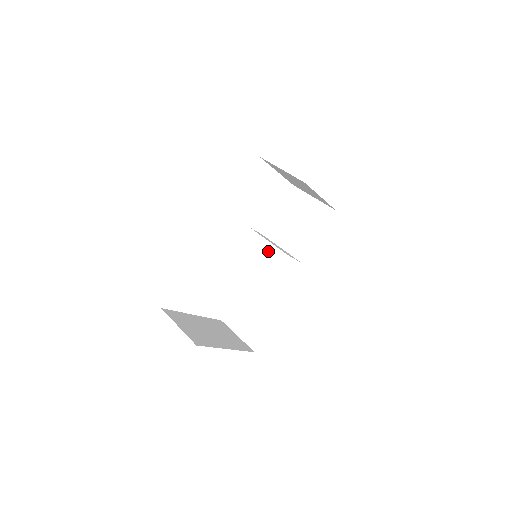
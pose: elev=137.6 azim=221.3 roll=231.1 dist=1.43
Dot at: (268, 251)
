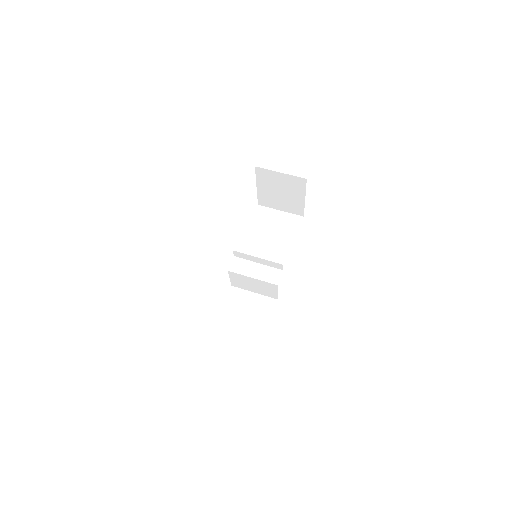
Dot at: (266, 250)
